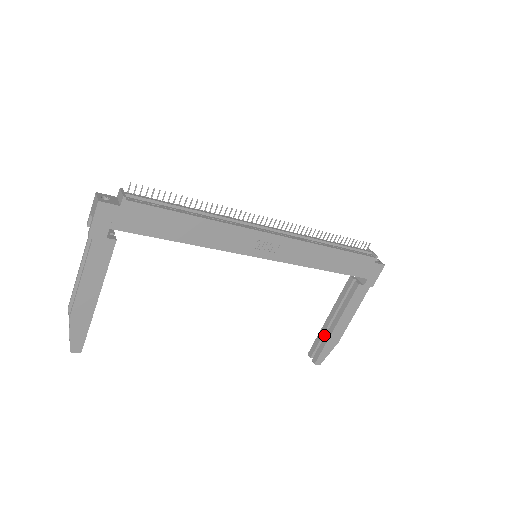
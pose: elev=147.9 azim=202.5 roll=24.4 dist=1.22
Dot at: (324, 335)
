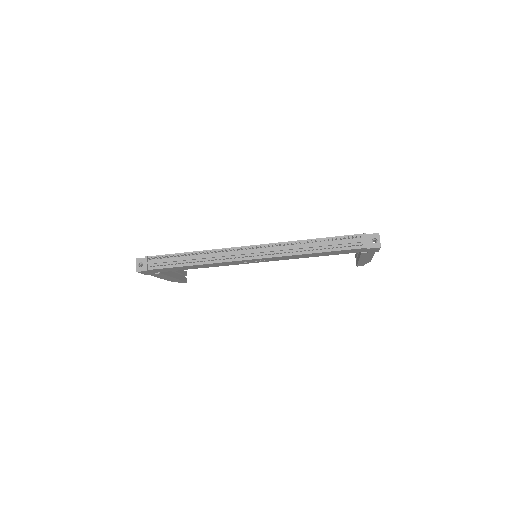
Dot at: occluded
